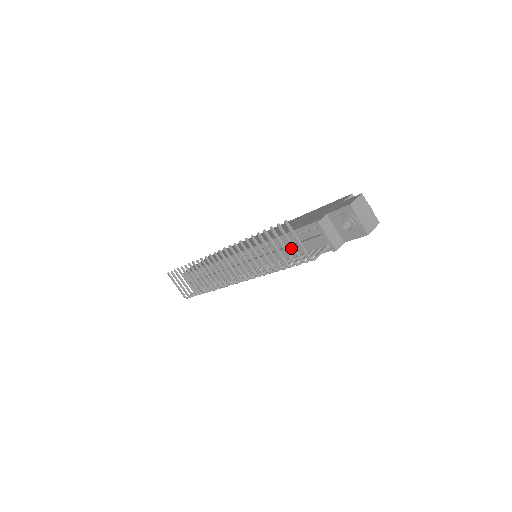
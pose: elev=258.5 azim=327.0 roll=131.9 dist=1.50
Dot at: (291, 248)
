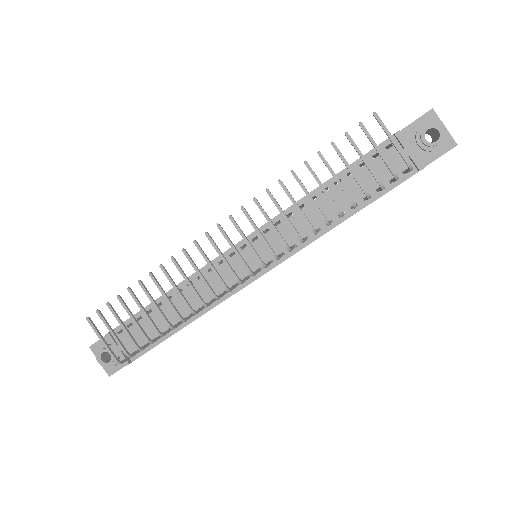
Dot at: (348, 190)
